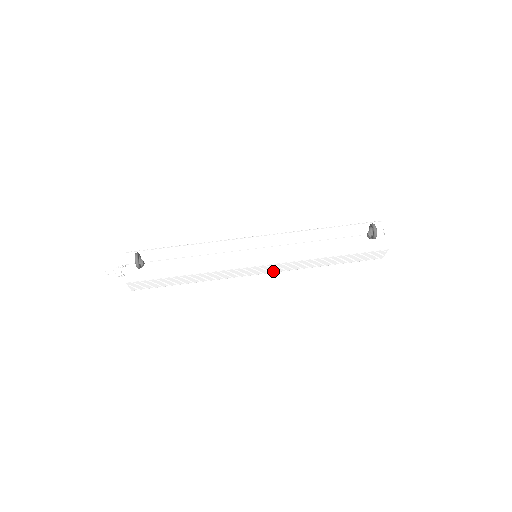
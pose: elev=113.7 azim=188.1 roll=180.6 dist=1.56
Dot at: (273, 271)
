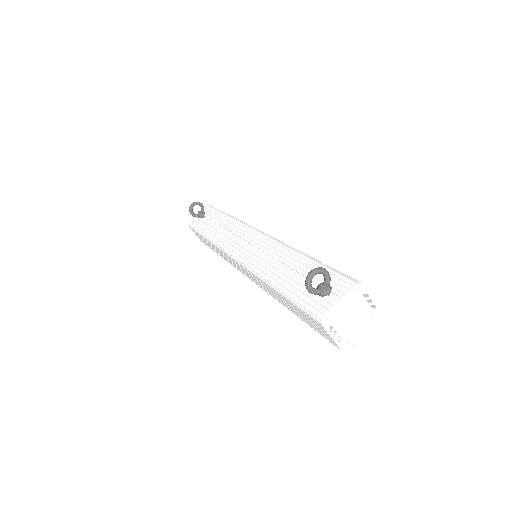
Dot at: occluded
